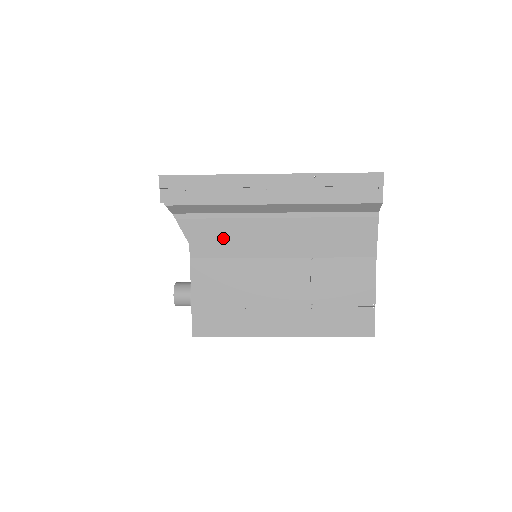
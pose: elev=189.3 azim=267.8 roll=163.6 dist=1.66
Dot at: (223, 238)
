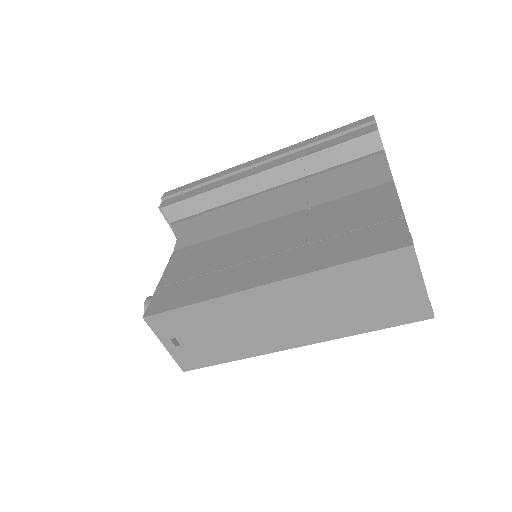
Dot at: (212, 224)
